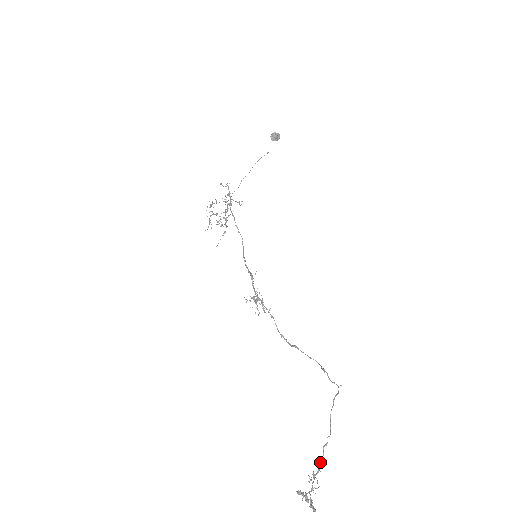
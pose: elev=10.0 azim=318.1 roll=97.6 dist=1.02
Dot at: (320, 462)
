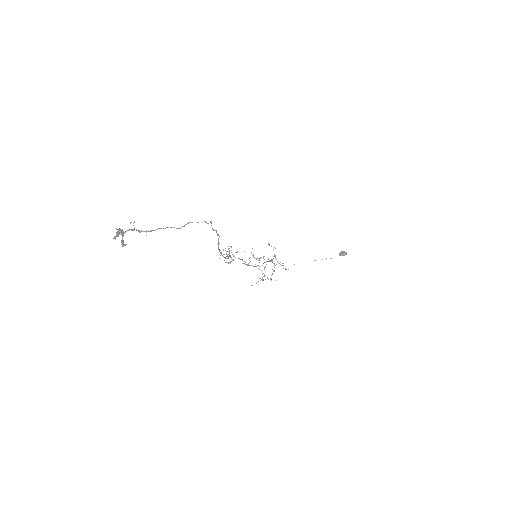
Dot at: (152, 230)
